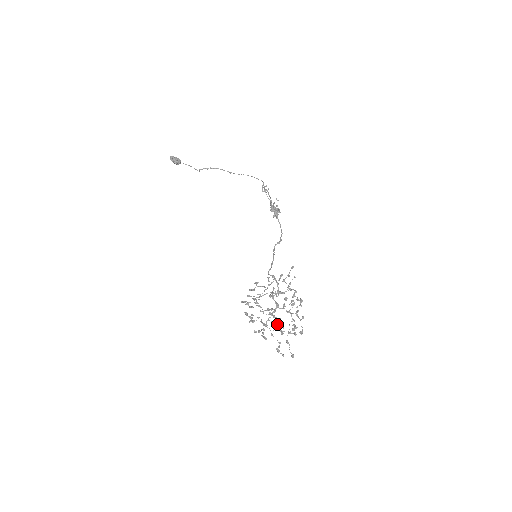
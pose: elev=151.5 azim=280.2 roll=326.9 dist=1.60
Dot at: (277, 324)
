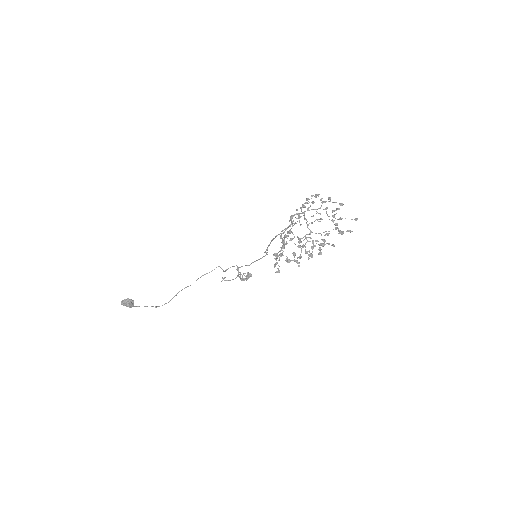
Dot at: (317, 219)
